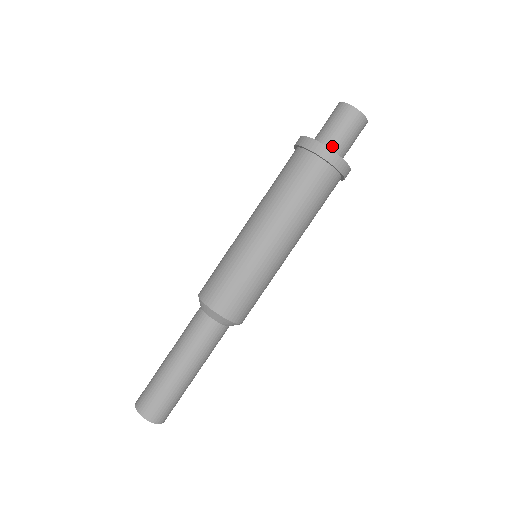
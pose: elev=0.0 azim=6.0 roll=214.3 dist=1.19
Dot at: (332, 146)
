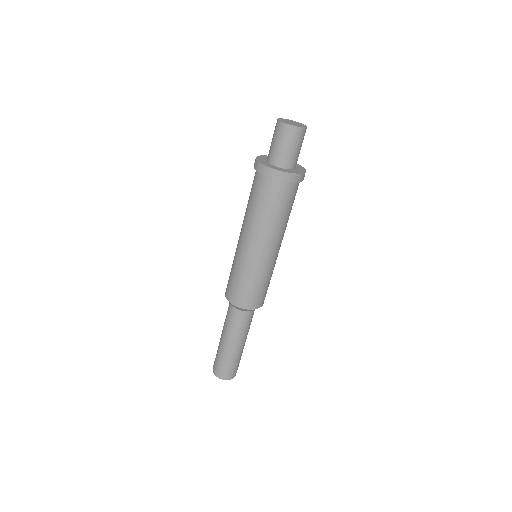
Dot at: (277, 161)
